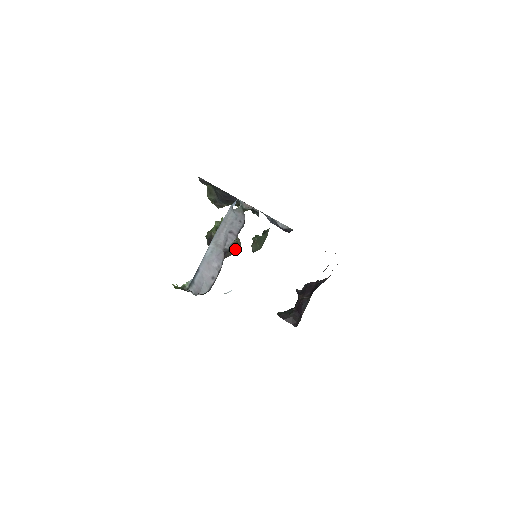
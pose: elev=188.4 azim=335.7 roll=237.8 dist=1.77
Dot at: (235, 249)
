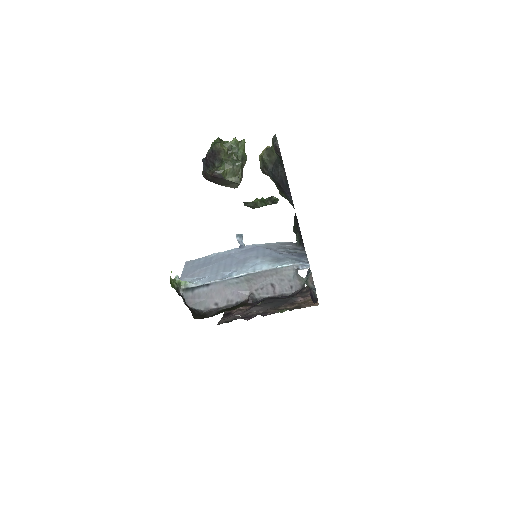
Dot at: (230, 185)
